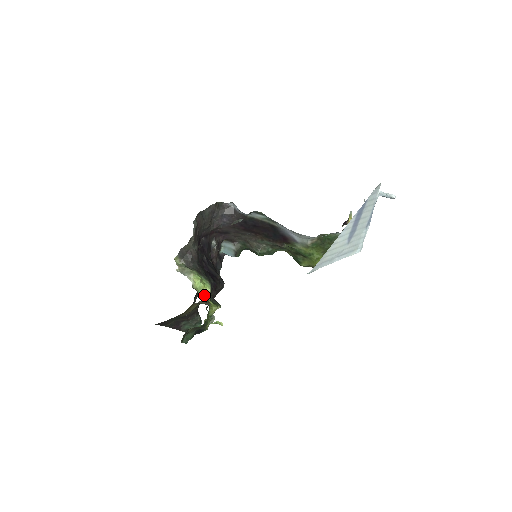
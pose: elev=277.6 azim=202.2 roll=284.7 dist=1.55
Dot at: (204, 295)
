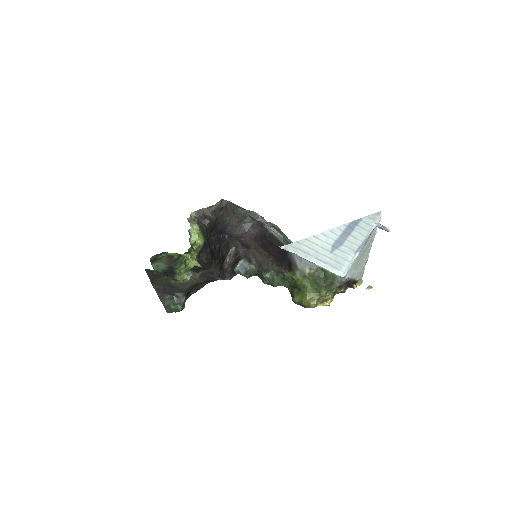
Dot at: occluded
